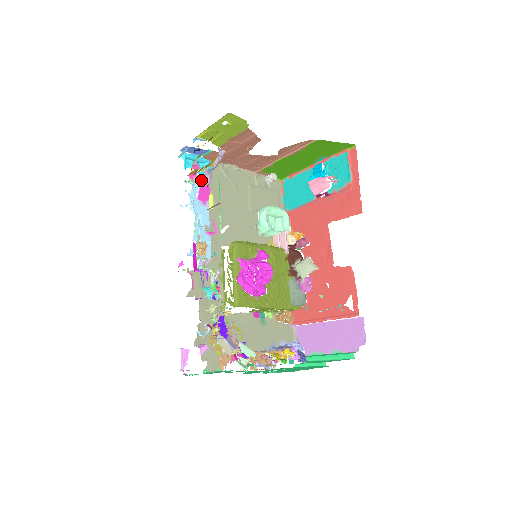
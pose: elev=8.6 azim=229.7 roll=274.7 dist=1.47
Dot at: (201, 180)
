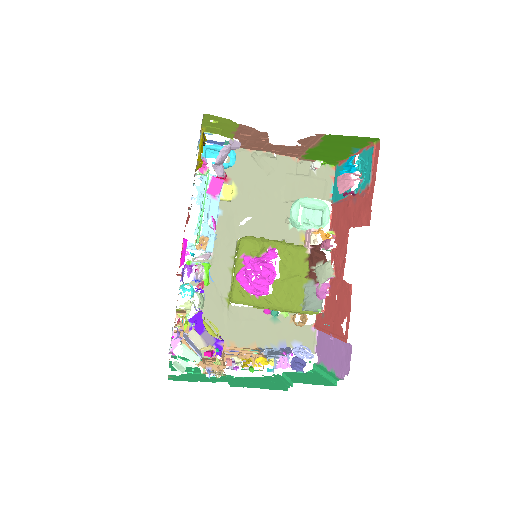
Dot at: (225, 170)
